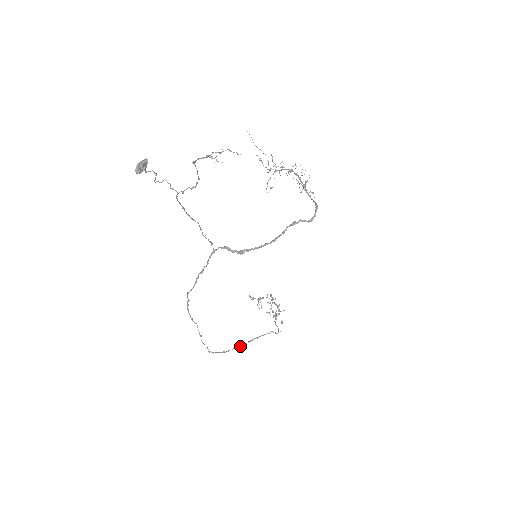
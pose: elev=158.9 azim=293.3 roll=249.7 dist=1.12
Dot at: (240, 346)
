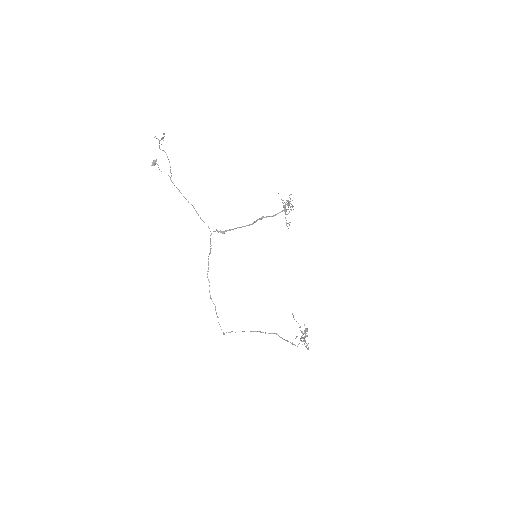
Dot at: occluded
